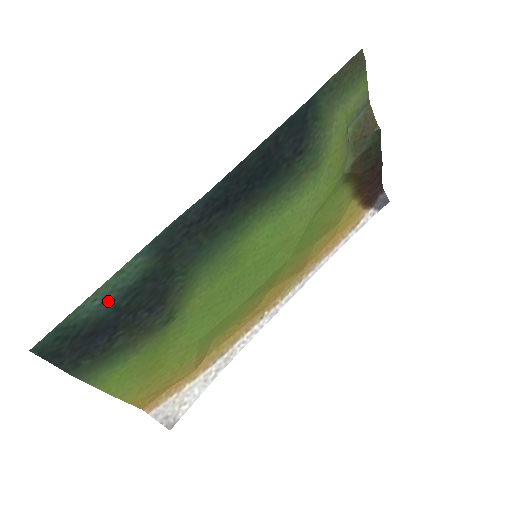
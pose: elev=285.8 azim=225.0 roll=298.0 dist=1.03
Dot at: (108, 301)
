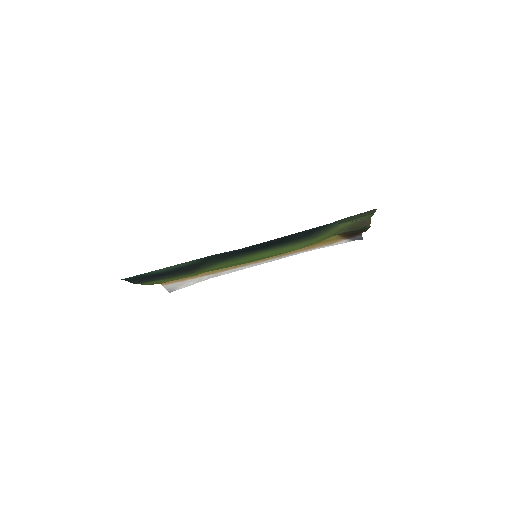
Dot at: (166, 270)
